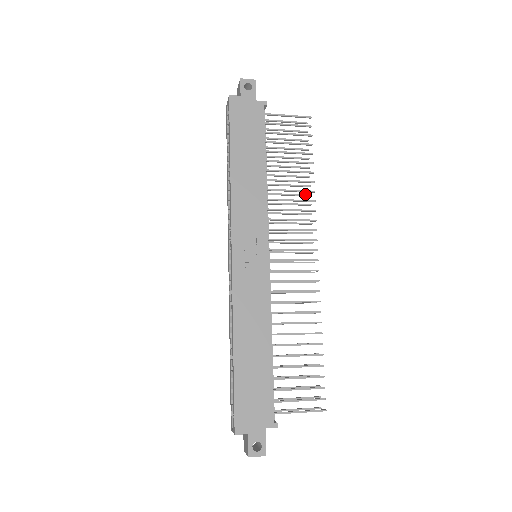
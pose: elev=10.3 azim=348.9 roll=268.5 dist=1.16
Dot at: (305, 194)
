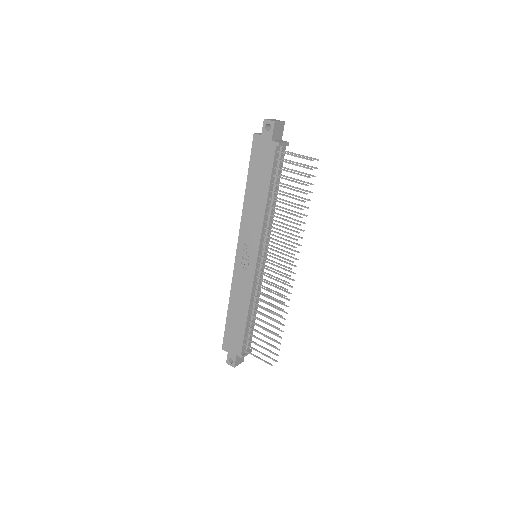
Dot at: (301, 221)
